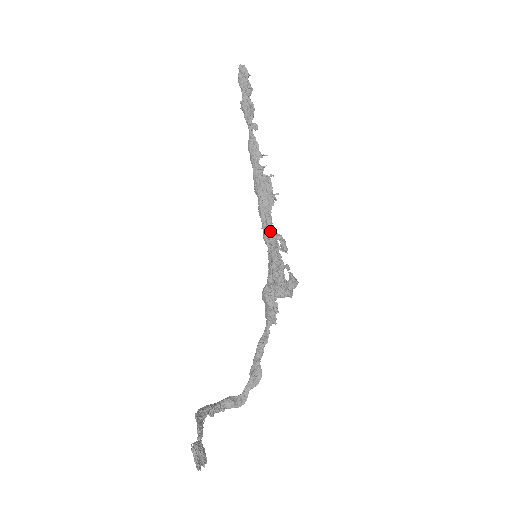
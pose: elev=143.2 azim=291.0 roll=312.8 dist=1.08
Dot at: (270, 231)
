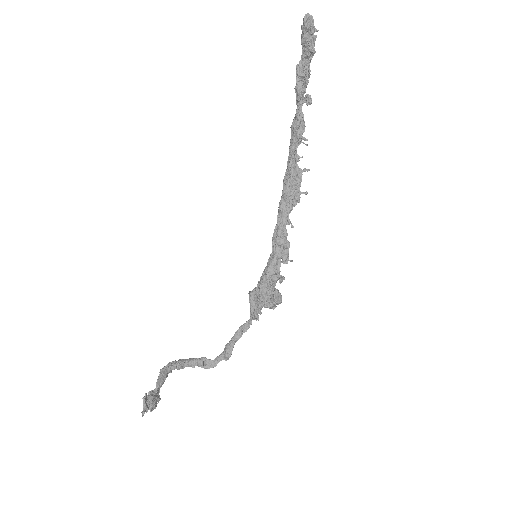
Dot at: (278, 236)
